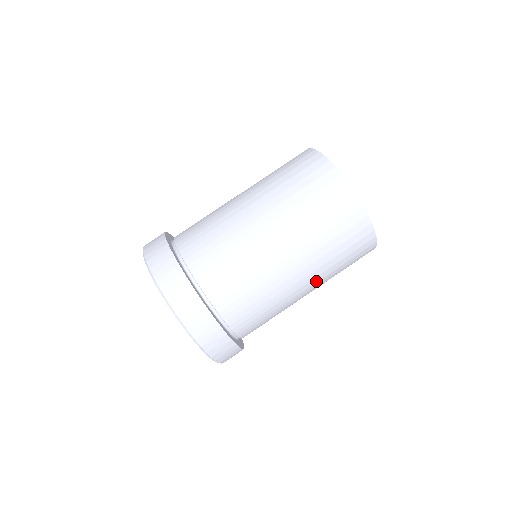
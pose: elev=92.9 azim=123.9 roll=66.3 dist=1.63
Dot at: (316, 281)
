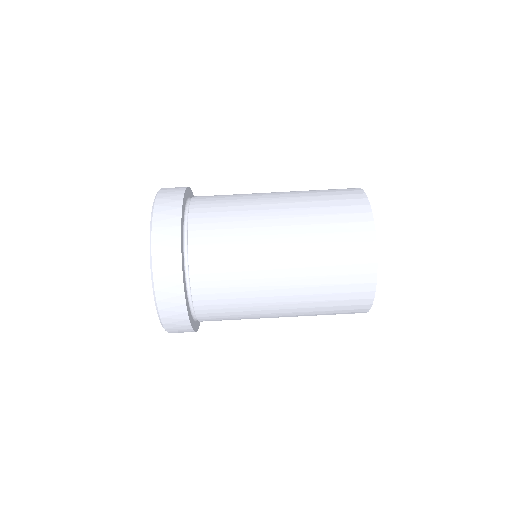
Dot at: (295, 311)
